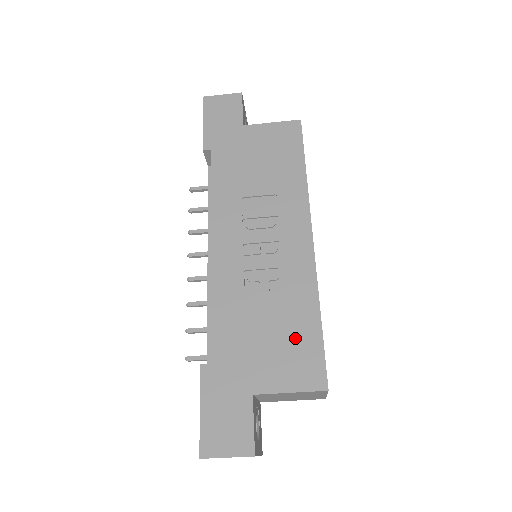
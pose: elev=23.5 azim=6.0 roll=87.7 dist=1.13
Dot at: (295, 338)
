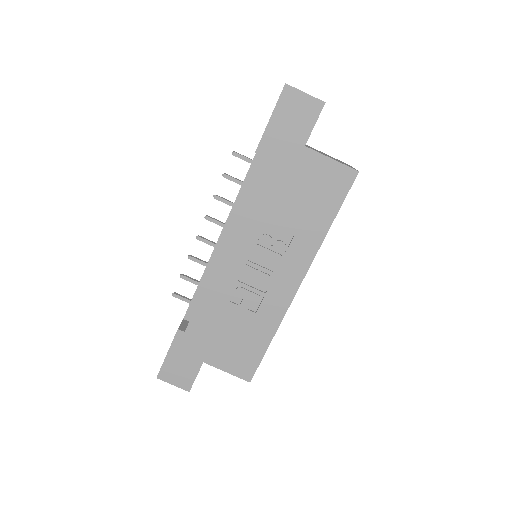
Dot at: (247, 345)
